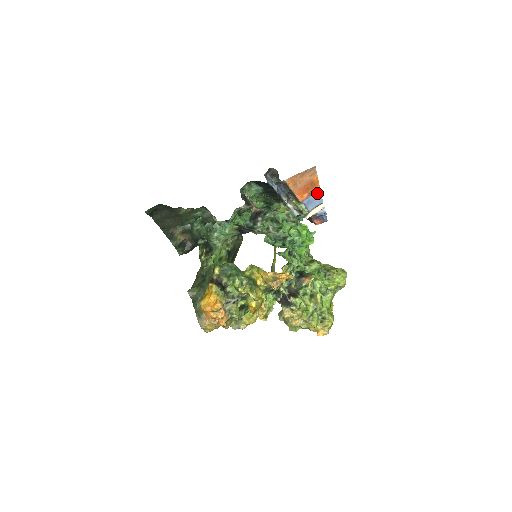
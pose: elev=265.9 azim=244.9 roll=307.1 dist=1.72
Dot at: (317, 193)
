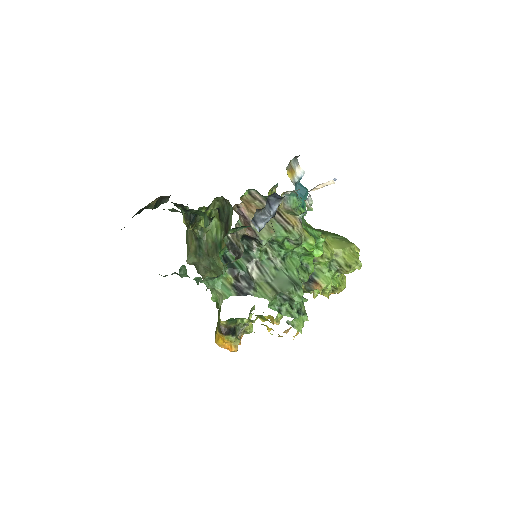
Dot at: occluded
